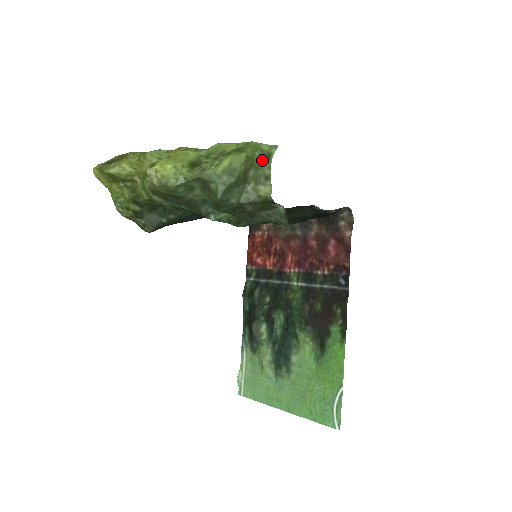
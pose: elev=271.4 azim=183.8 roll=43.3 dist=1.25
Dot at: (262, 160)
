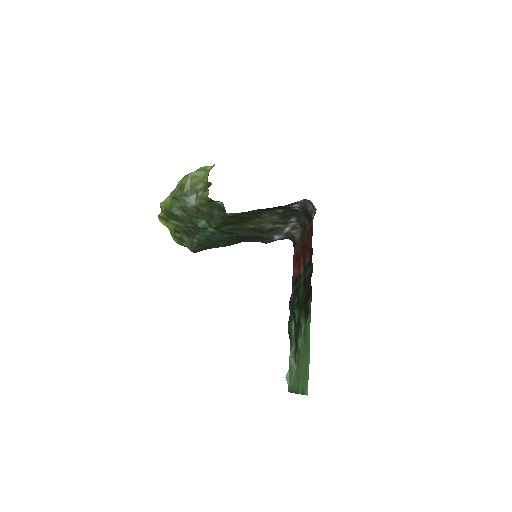
Dot at: occluded
